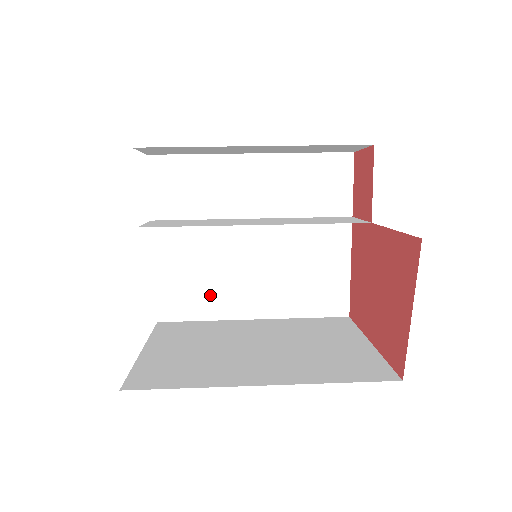
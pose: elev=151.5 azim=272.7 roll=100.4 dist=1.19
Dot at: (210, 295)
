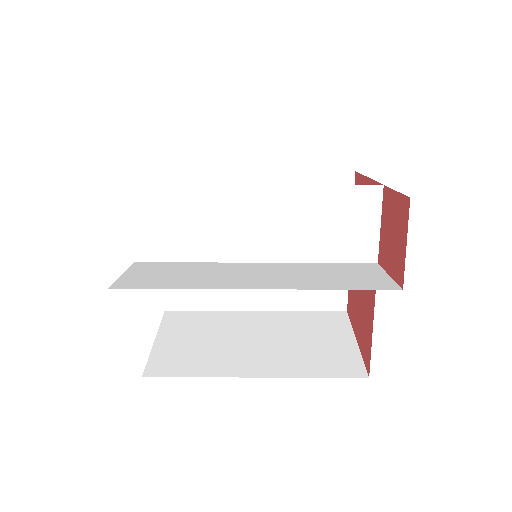
Dot at: occluded
